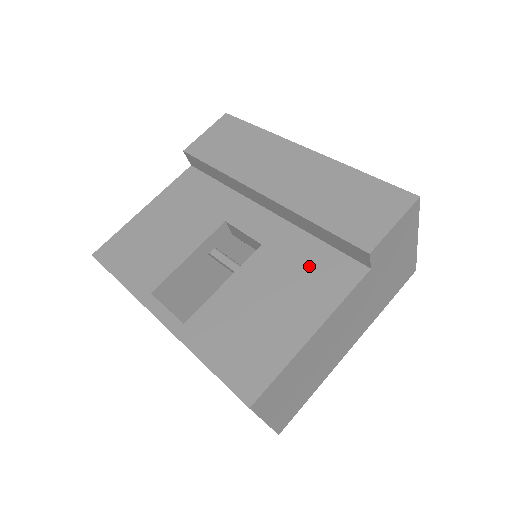
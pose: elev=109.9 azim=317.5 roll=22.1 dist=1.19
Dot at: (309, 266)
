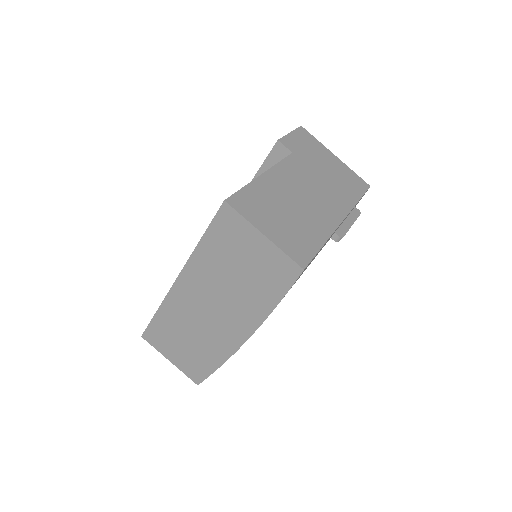
Dot at: occluded
